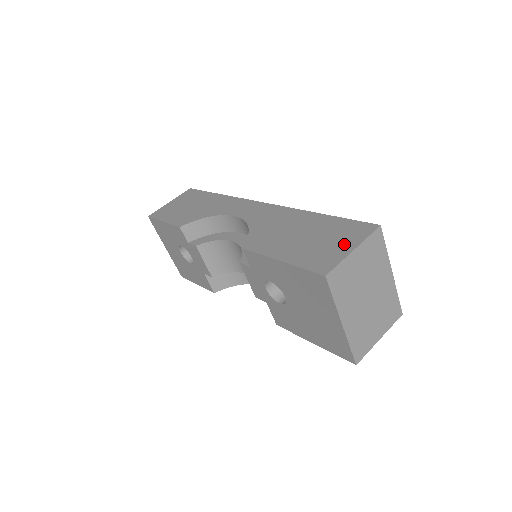
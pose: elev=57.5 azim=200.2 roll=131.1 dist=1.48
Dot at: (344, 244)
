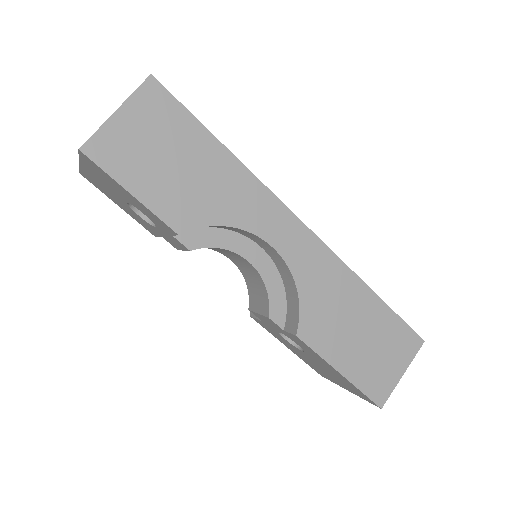
Dot at: (397, 364)
